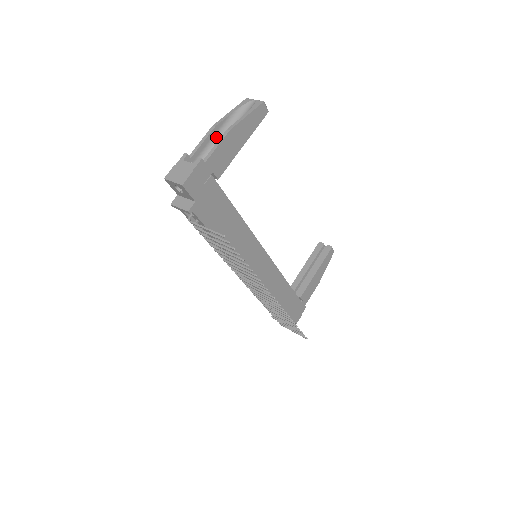
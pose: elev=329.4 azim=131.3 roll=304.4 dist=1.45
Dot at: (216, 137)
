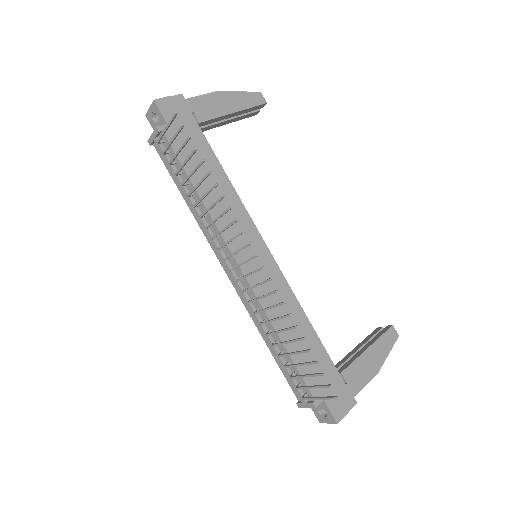
Dot at: occluded
